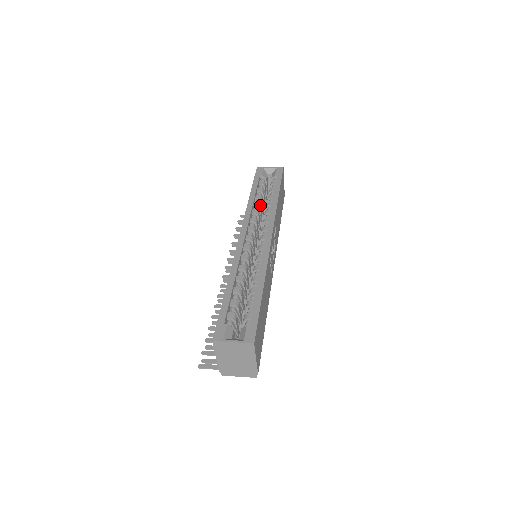
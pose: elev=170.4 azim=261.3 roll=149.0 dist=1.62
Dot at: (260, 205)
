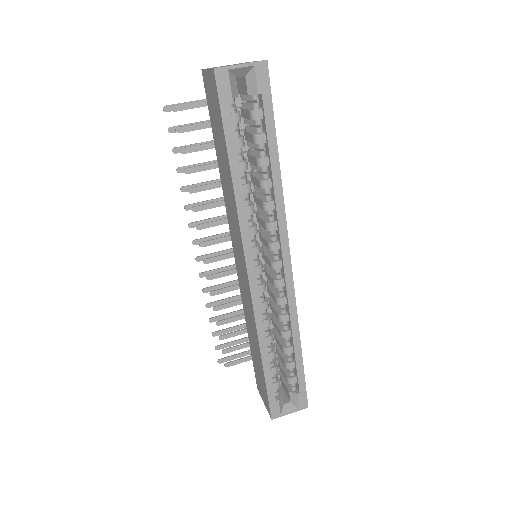
Dot at: (250, 185)
